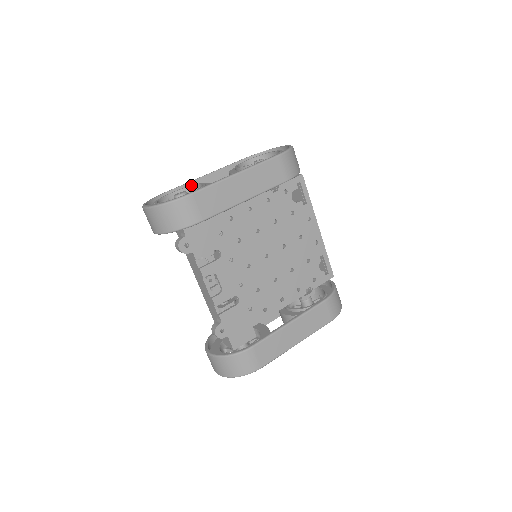
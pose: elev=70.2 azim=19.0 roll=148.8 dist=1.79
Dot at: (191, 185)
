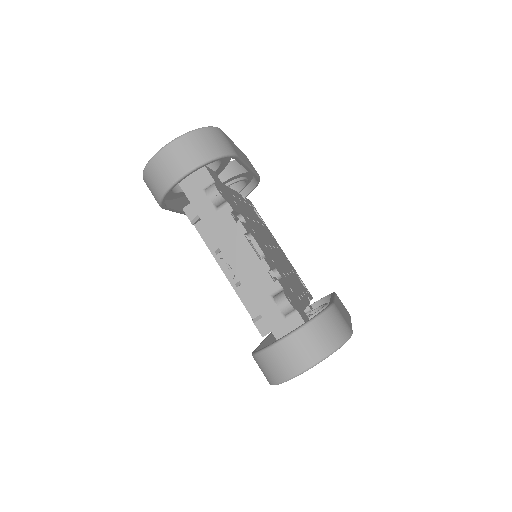
Dot at: occluded
